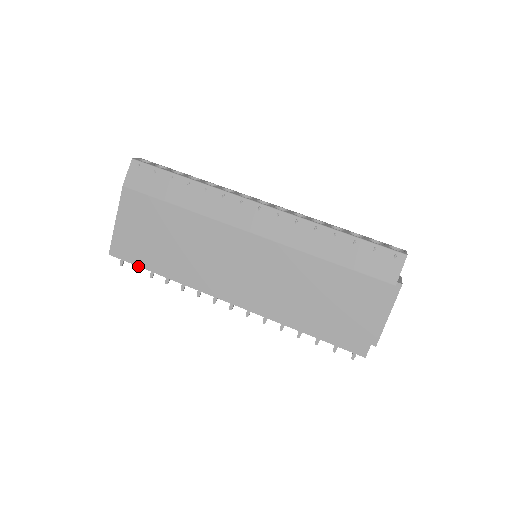
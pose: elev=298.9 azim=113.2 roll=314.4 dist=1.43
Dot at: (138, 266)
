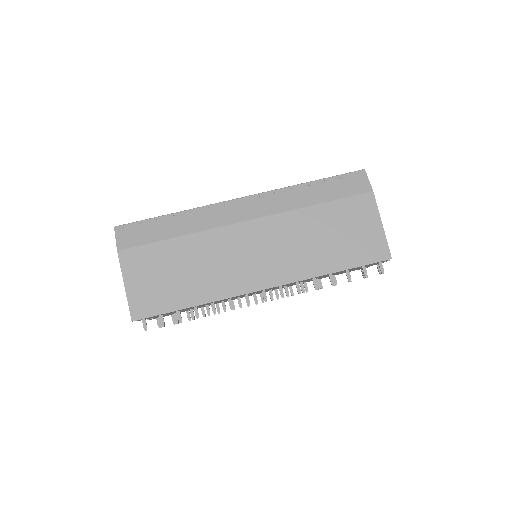
Dot at: (165, 313)
